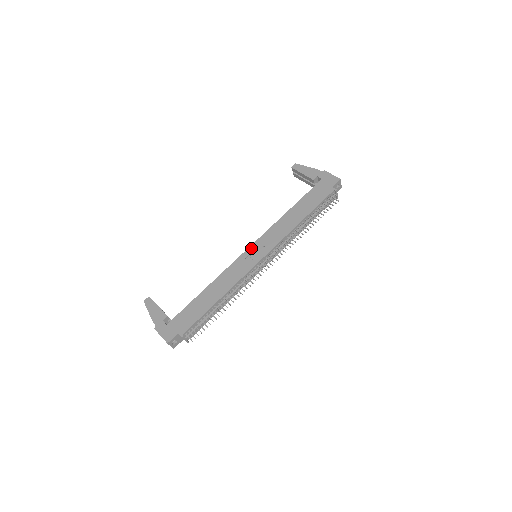
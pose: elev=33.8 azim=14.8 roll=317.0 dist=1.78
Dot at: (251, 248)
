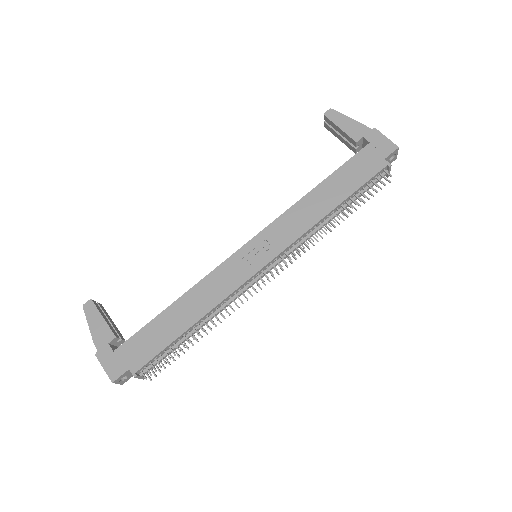
Dot at: (250, 244)
